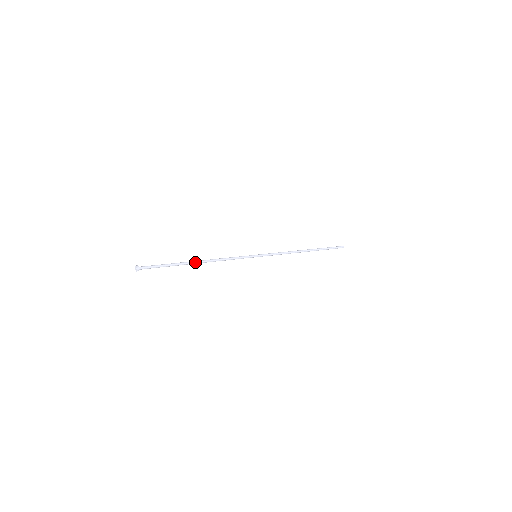
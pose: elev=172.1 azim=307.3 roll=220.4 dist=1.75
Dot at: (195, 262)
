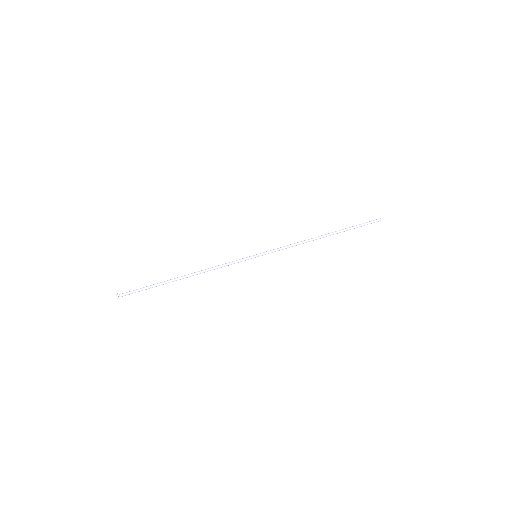
Dot at: (181, 278)
